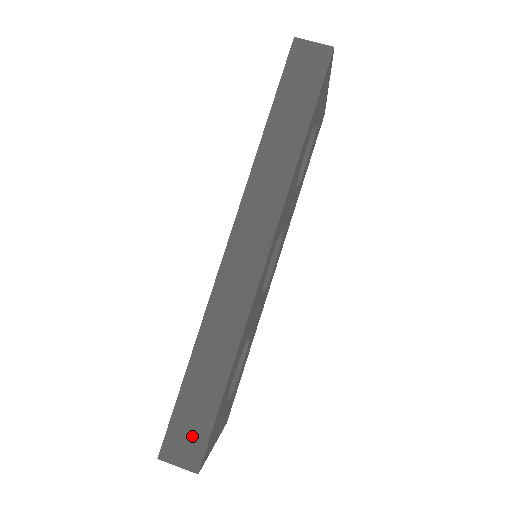
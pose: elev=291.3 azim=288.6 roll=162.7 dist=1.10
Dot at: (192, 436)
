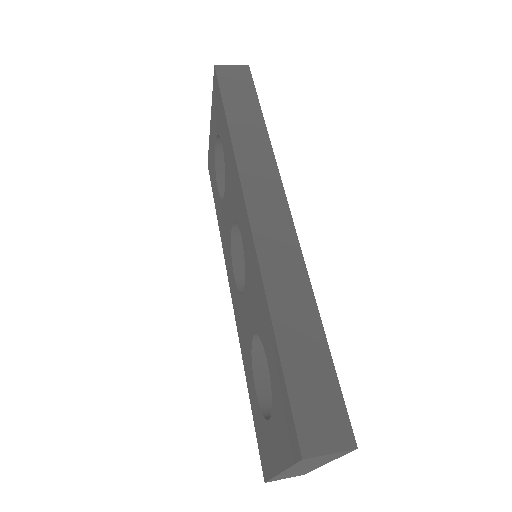
Dot at: (324, 408)
